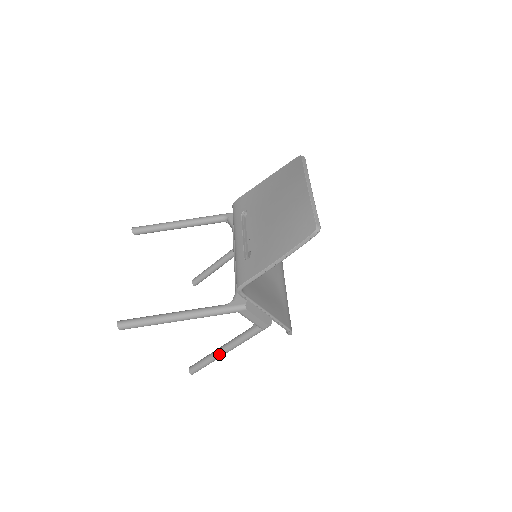
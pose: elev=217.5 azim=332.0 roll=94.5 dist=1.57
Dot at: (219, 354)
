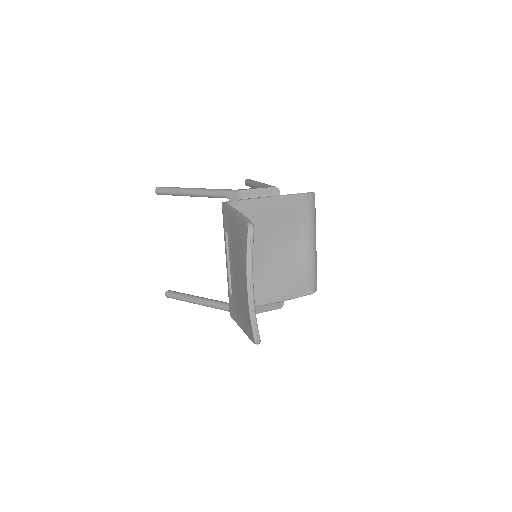
Dot at: occluded
